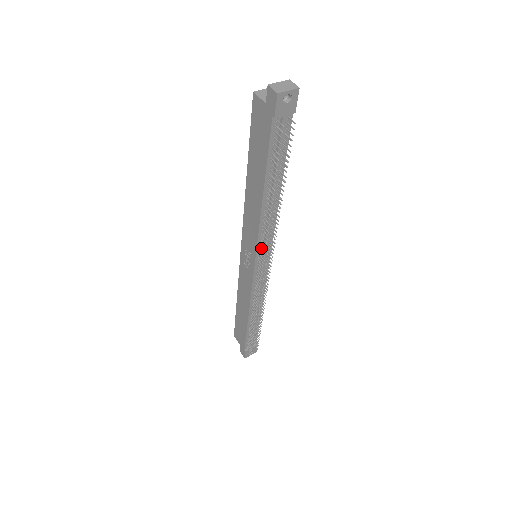
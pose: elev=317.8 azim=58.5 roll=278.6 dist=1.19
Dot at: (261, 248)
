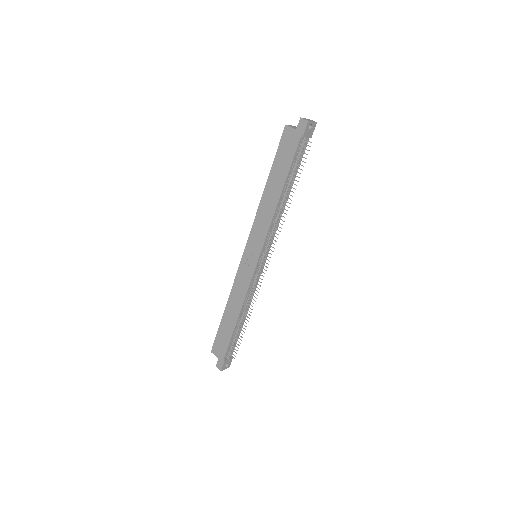
Dot at: (267, 243)
